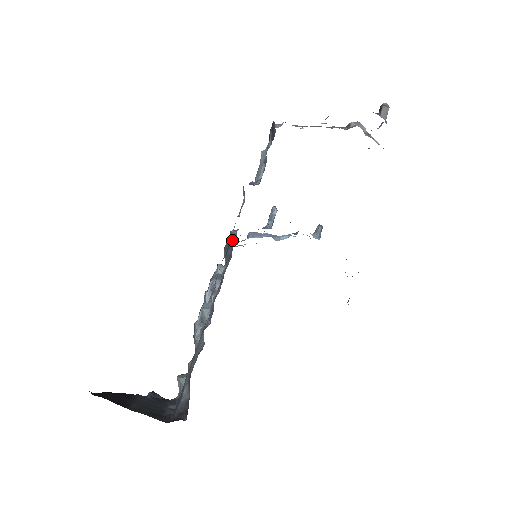
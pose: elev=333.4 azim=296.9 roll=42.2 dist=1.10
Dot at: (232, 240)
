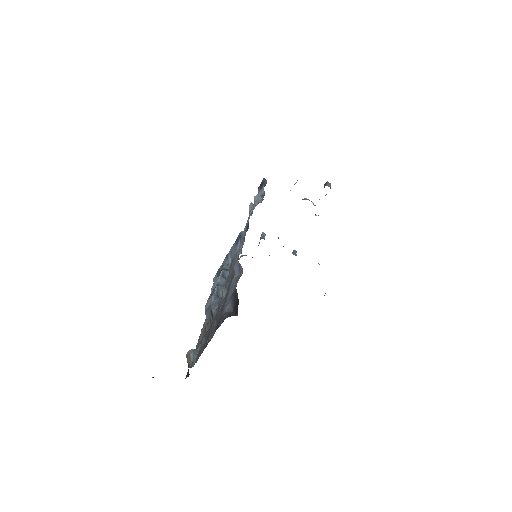
Dot at: occluded
